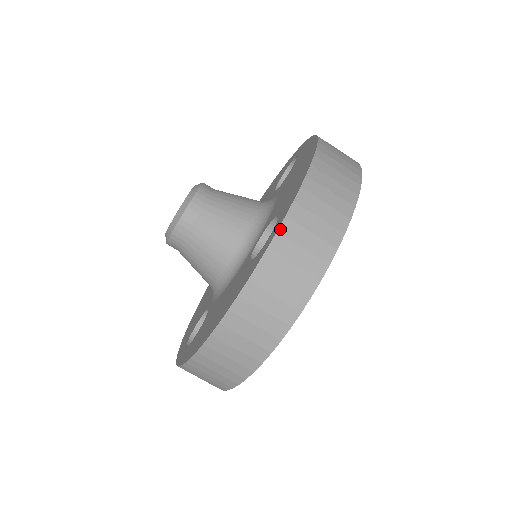
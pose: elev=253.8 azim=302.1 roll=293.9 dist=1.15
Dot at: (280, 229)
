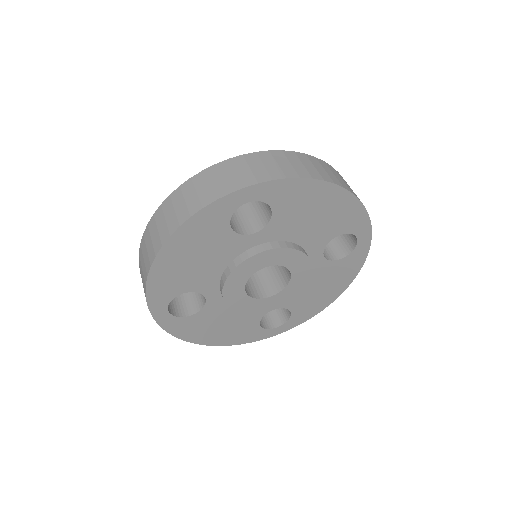
Dot at: occluded
